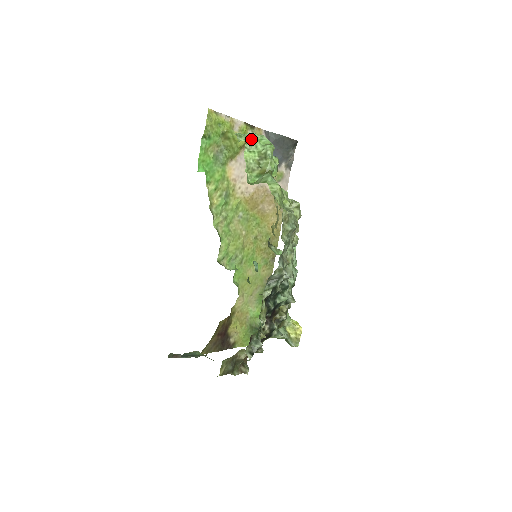
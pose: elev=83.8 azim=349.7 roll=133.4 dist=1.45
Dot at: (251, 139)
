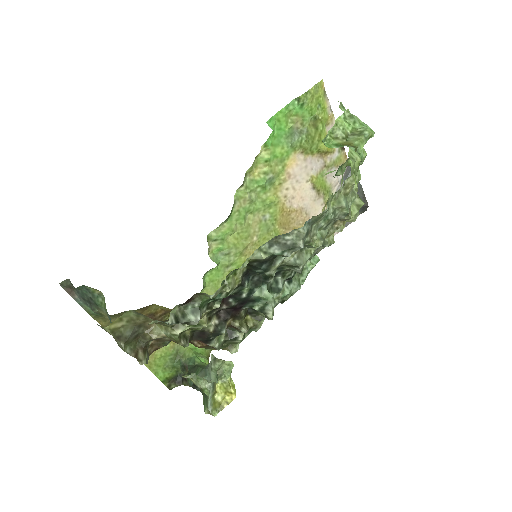
Dot at: occluded
